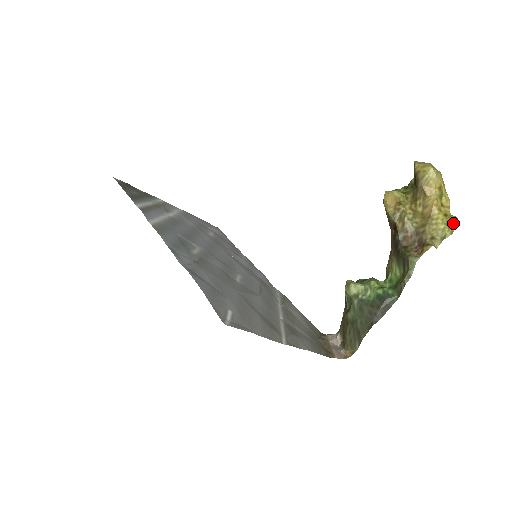
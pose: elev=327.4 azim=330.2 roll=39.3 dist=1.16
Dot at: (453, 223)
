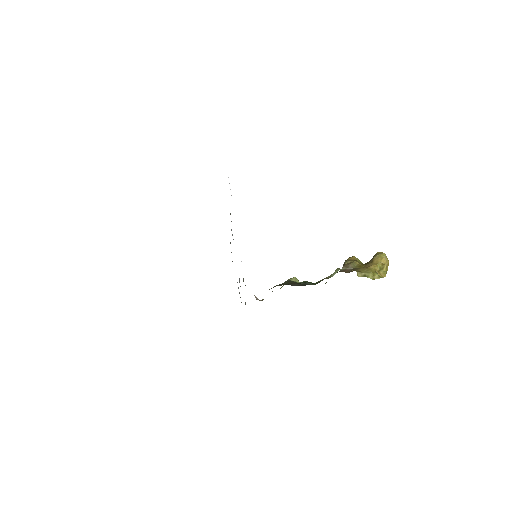
Dot at: (378, 276)
